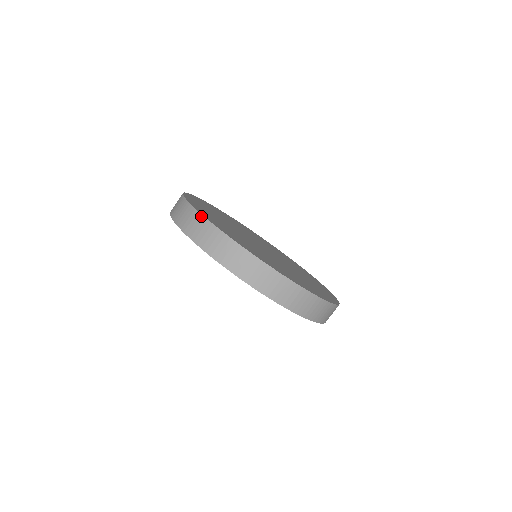
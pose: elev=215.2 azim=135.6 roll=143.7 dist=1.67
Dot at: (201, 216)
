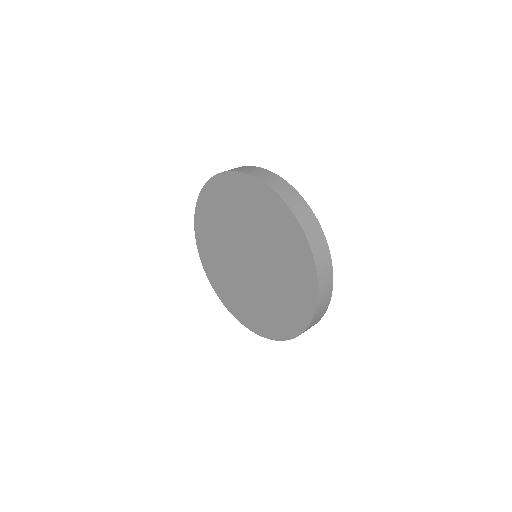
Dot at: (309, 207)
